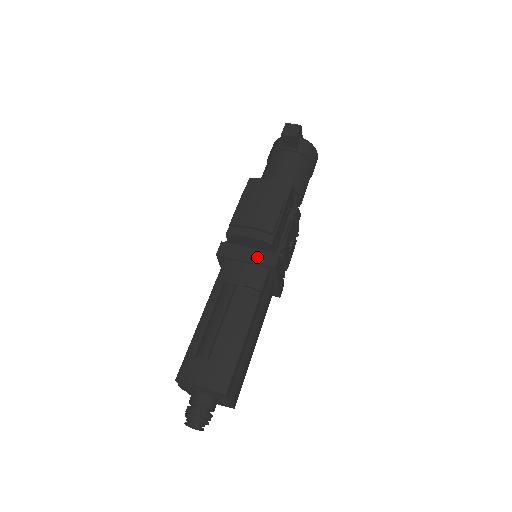
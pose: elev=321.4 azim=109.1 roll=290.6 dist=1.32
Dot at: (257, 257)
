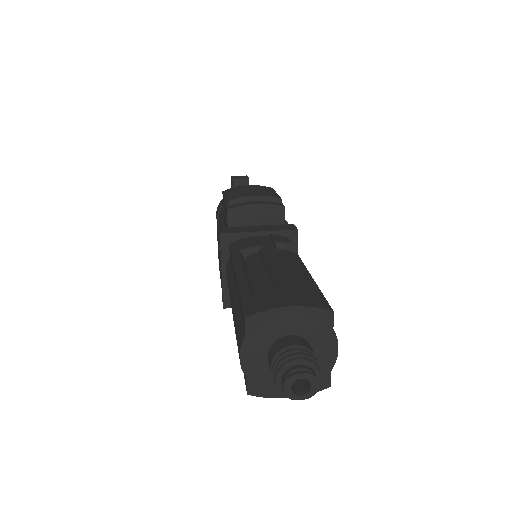
Dot at: (271, 228)
